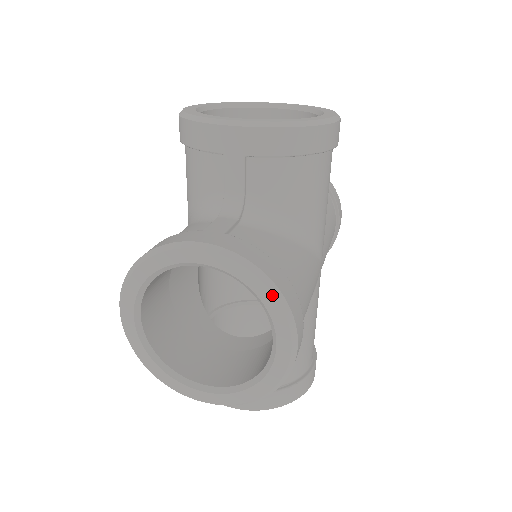
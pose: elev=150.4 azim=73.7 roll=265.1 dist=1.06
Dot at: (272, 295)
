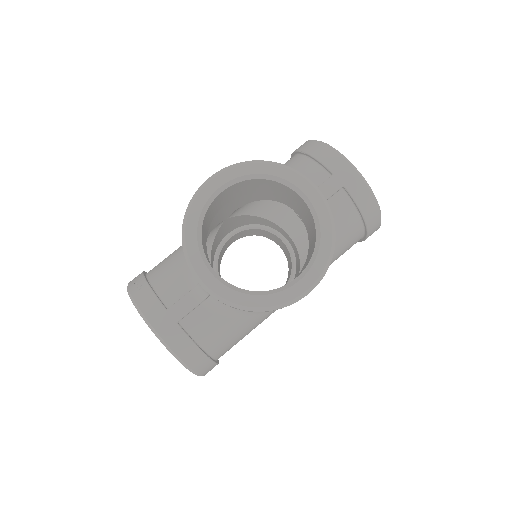
Dot at: (187, 368)
